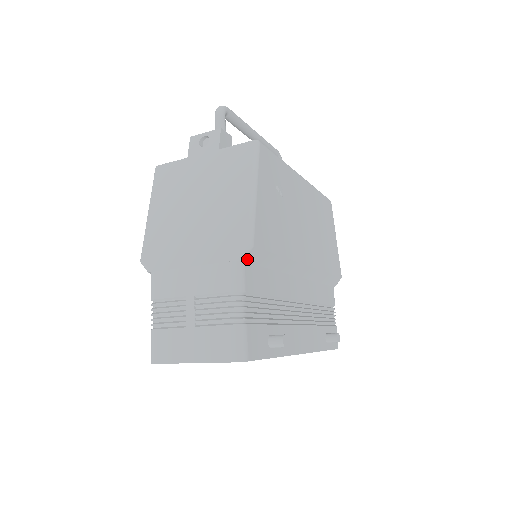
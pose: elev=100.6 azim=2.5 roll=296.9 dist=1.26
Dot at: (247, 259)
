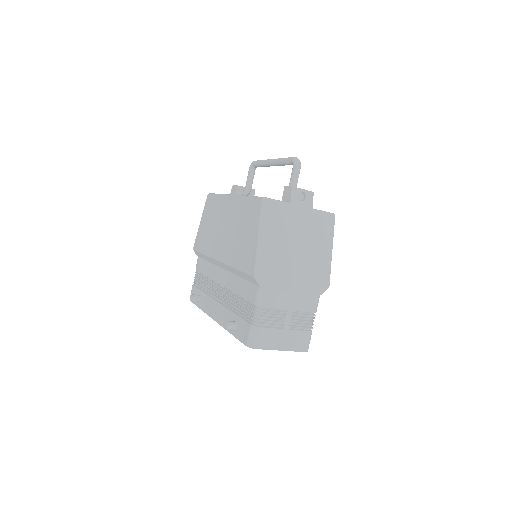
Dot at: occluded
